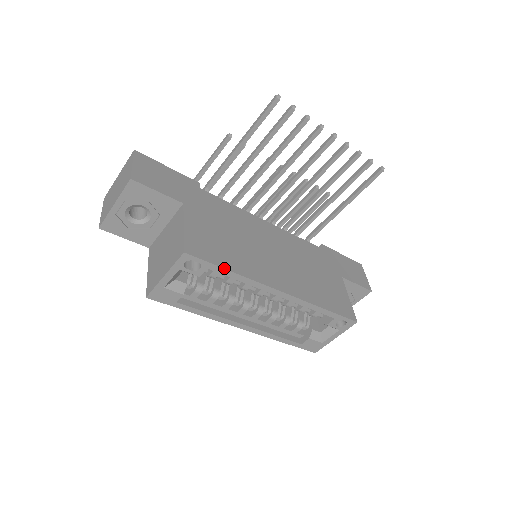
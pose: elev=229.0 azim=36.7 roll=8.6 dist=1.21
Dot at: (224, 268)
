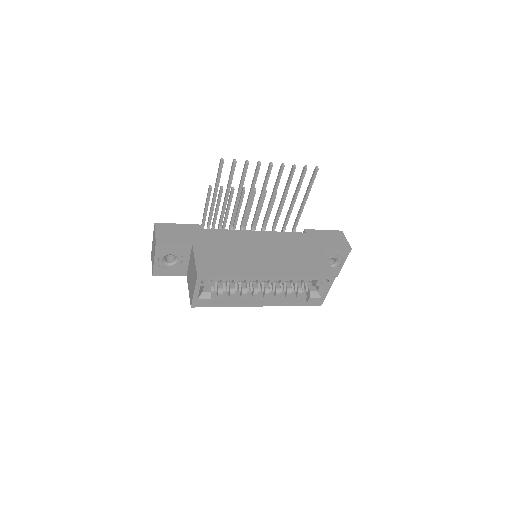
Dot at: (226, 276)
